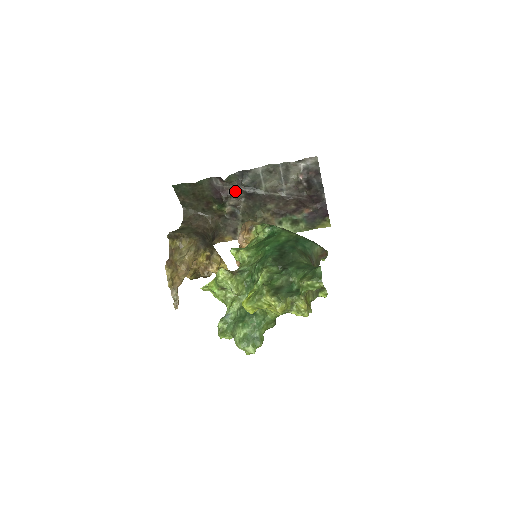
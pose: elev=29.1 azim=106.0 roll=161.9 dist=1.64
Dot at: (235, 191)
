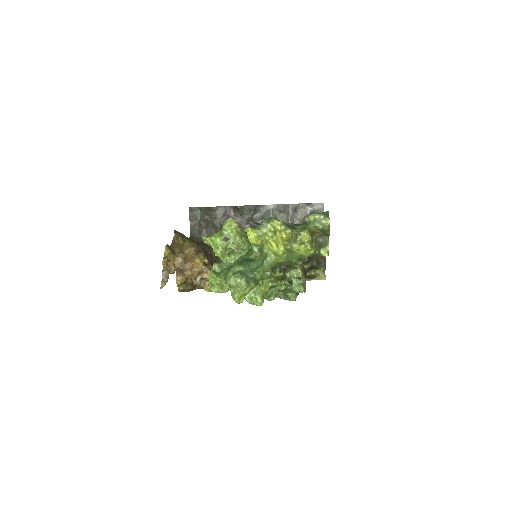
Dot at: (244, 224)
